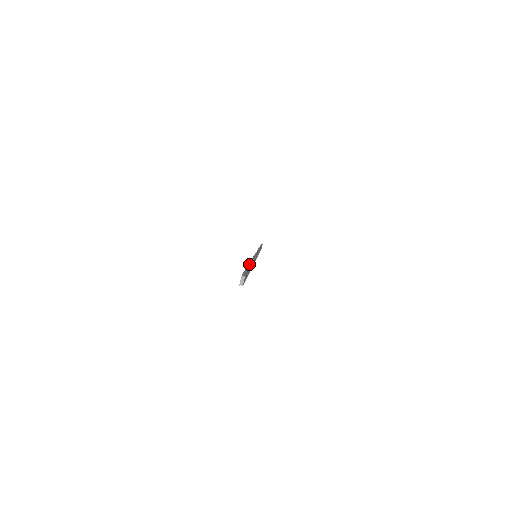
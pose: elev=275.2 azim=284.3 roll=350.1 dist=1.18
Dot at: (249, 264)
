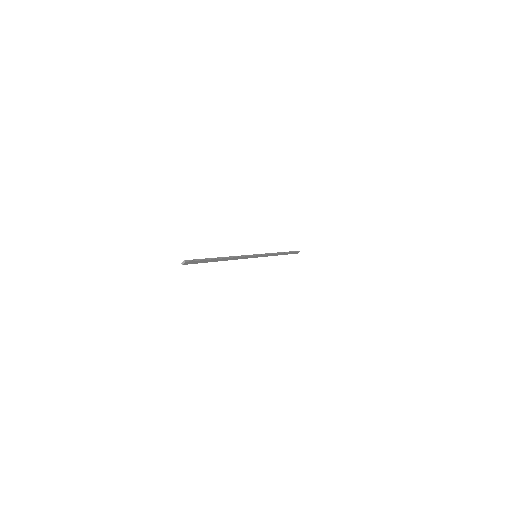
Dot at: (216, 258)
